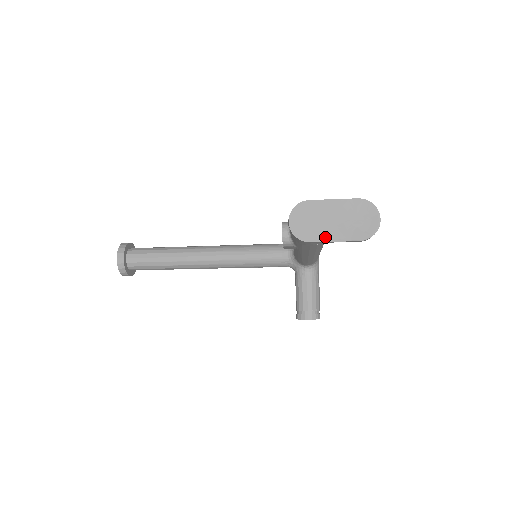
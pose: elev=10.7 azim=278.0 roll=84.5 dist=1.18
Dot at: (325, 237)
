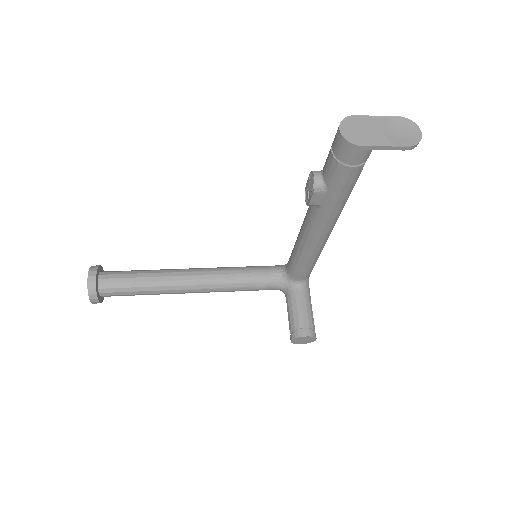
Dot at: (375, 142)
